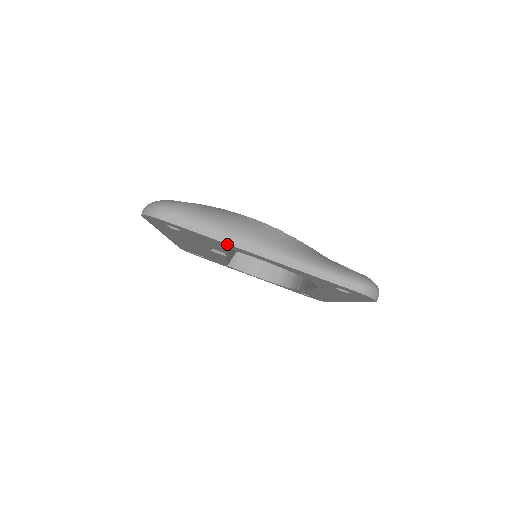
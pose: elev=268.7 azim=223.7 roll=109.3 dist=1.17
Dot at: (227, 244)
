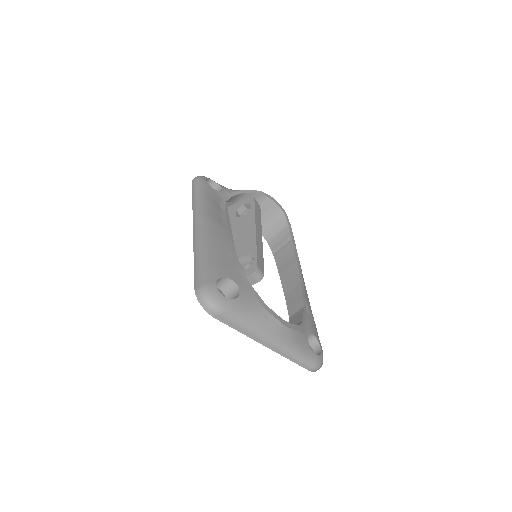
Dot at: (248, 336)
